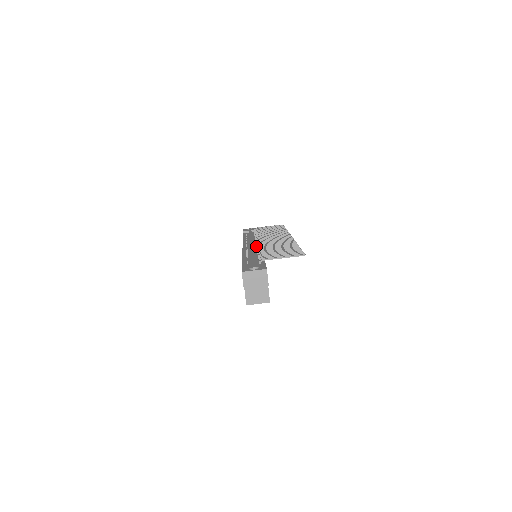
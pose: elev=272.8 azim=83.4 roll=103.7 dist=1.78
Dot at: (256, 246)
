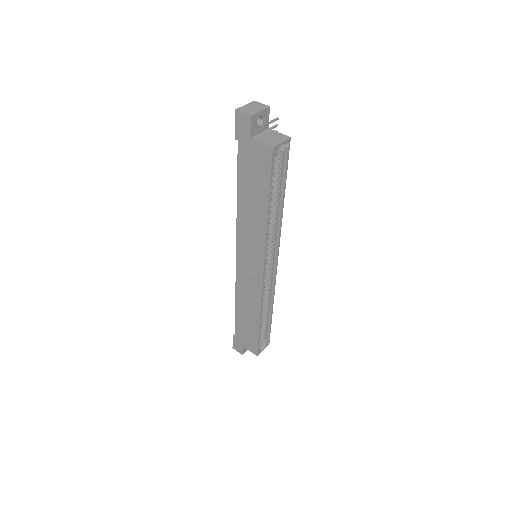
Dot at: occluded
